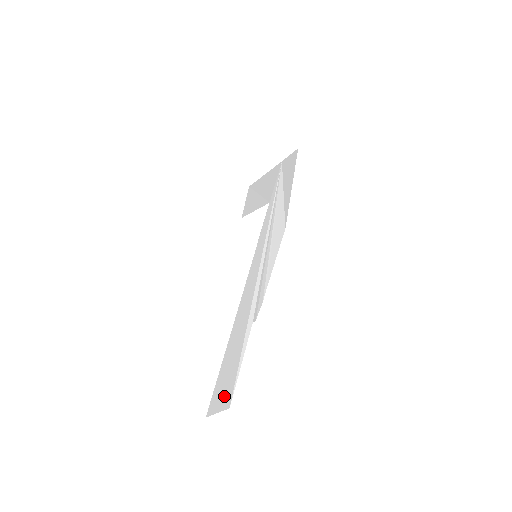
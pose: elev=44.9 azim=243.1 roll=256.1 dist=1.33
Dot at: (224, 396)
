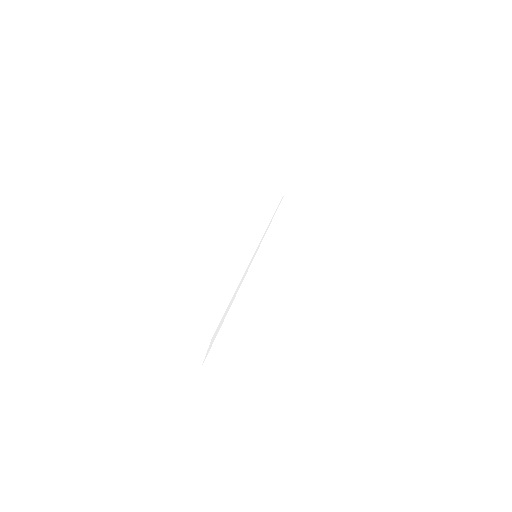
Dot at: (234, 364)
